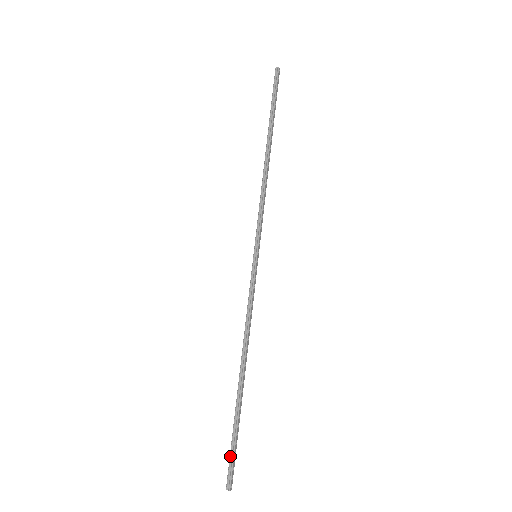
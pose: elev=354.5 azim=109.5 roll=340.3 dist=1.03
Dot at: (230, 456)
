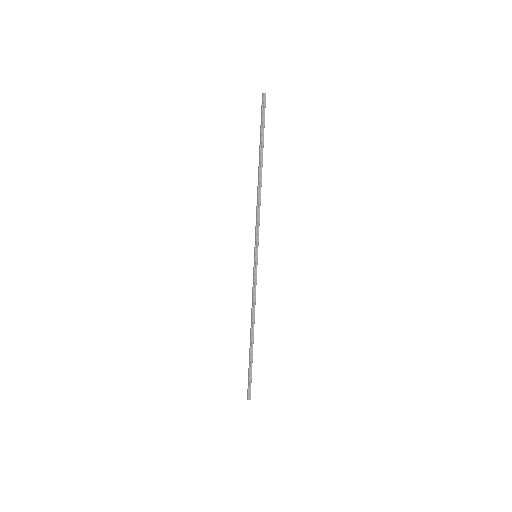
Dot at: (249, 382)
